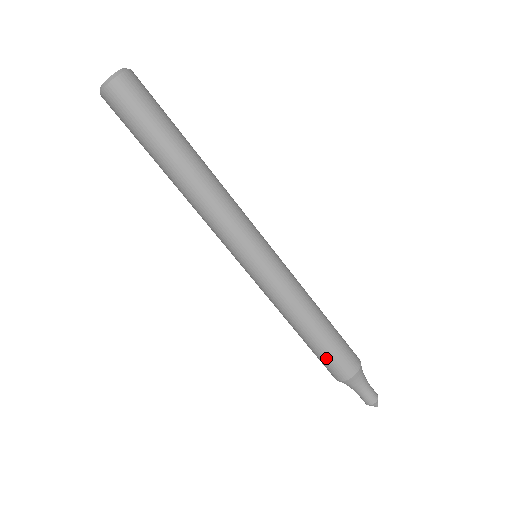
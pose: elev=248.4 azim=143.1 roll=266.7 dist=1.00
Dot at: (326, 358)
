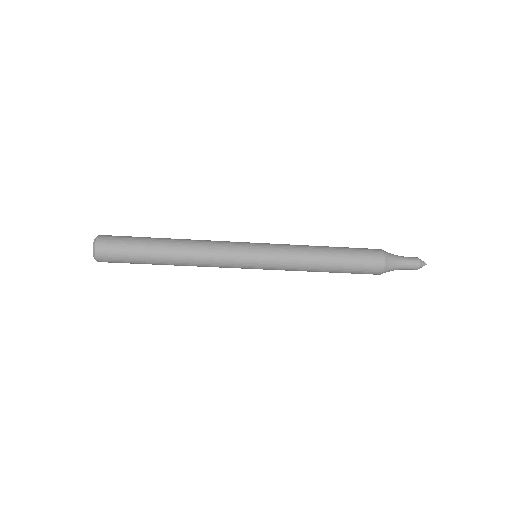
Dot at: (357, 267)
